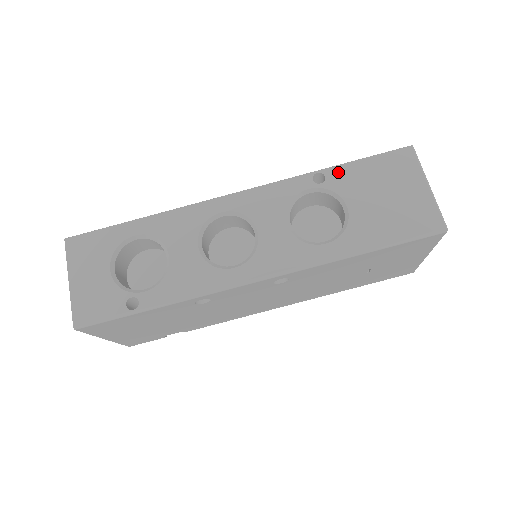
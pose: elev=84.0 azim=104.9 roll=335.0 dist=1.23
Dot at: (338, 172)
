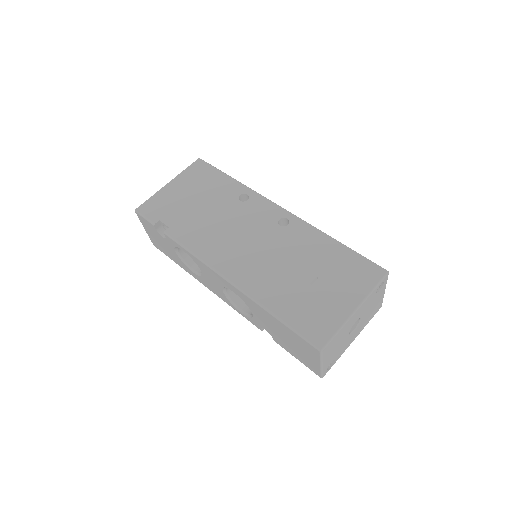
Dot at: occluded
